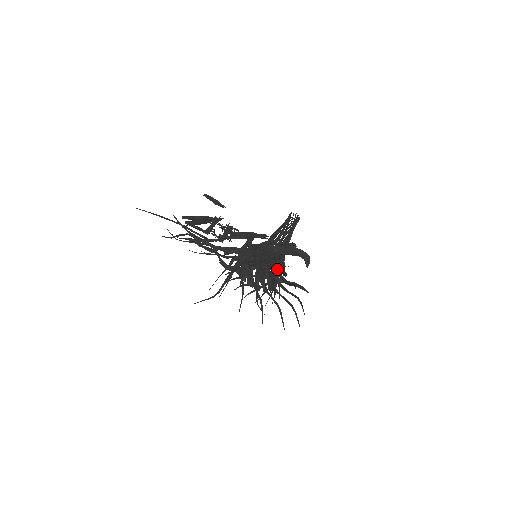
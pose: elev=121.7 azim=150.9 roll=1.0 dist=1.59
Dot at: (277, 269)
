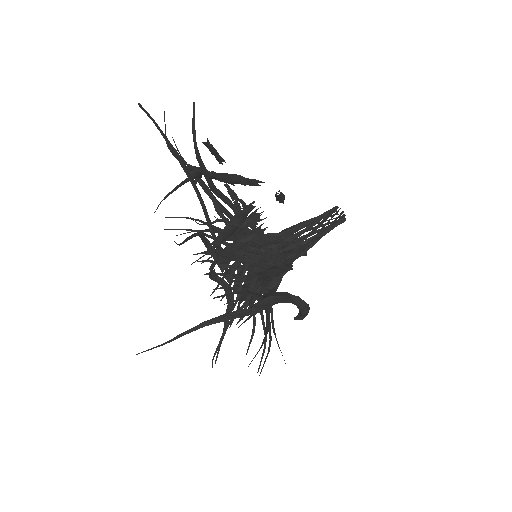
Dot at: (266, 318)
